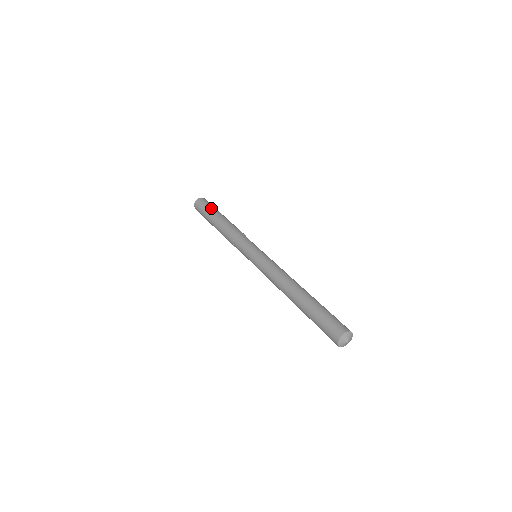
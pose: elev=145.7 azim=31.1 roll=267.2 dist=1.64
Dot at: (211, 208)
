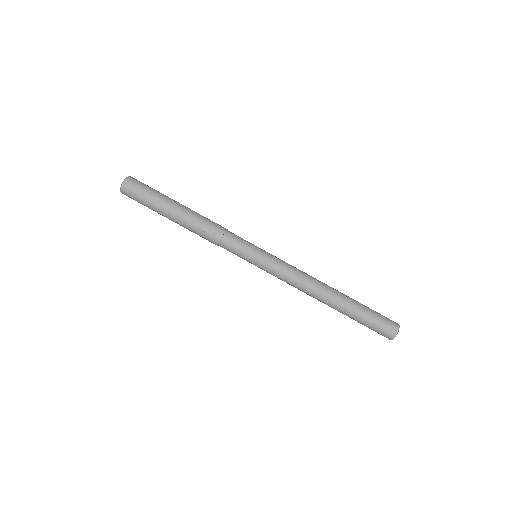
Dot at: (159, 193)
